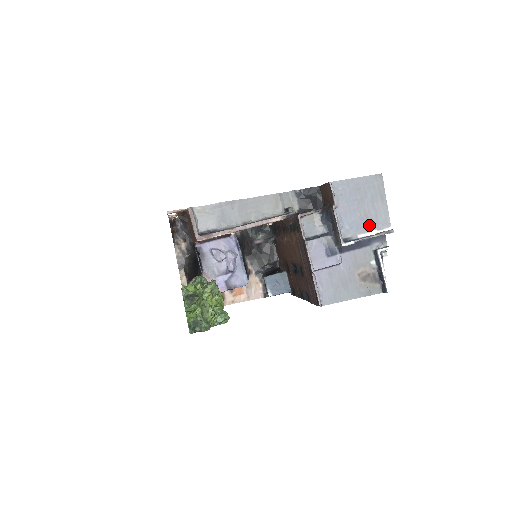
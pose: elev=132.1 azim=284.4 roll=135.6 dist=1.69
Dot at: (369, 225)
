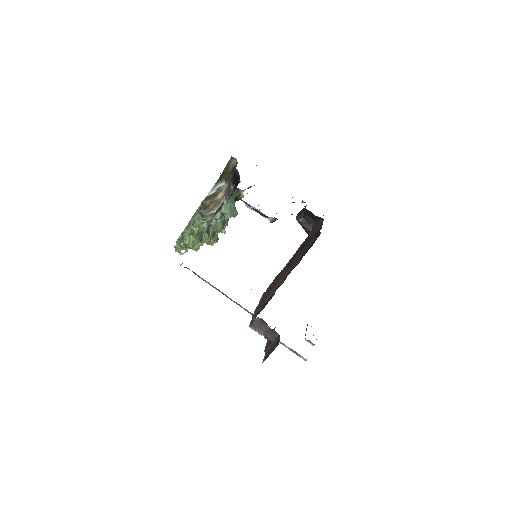
Dot at: occluded
